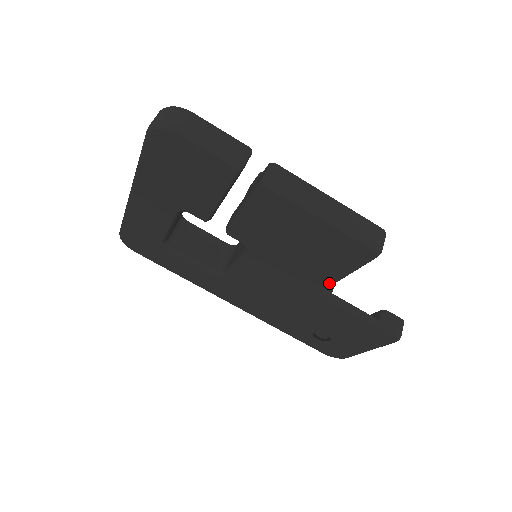
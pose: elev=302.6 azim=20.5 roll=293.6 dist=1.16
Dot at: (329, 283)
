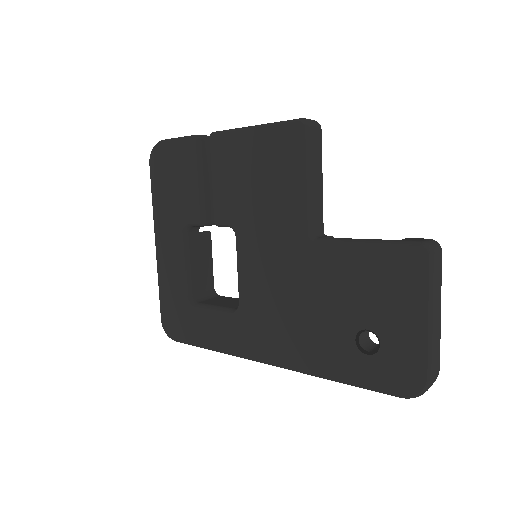
Dot at: (304, 209)
